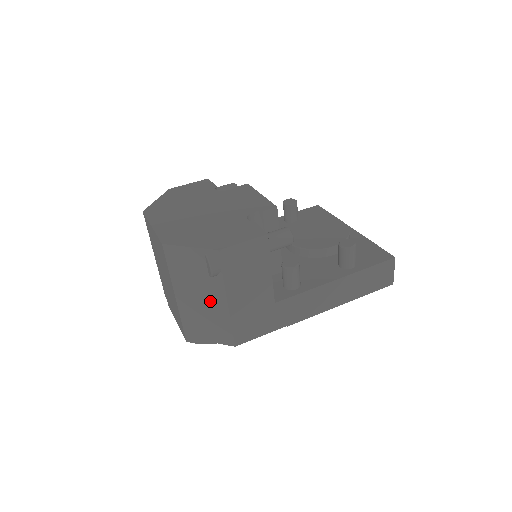
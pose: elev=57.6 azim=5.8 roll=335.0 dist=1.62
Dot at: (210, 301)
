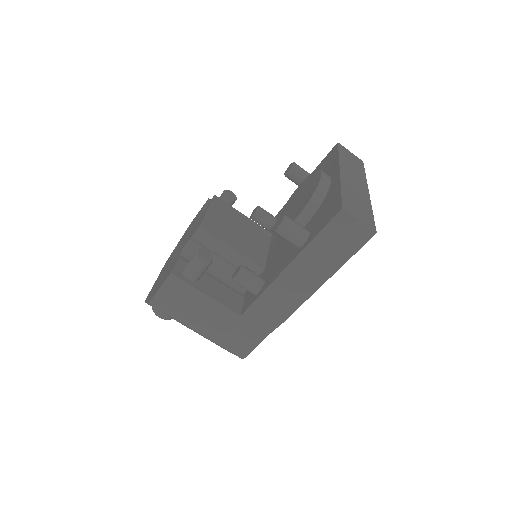
Dot at: occluded
